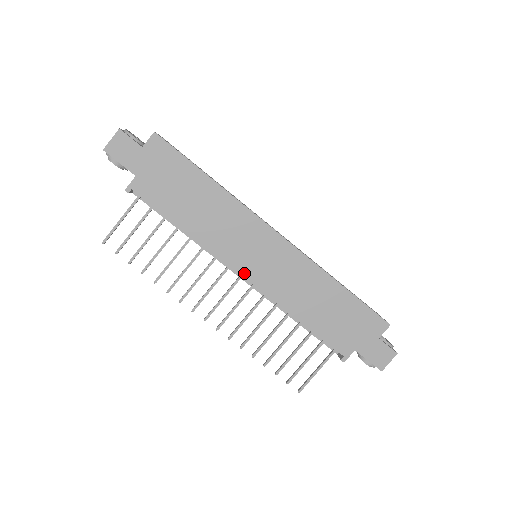
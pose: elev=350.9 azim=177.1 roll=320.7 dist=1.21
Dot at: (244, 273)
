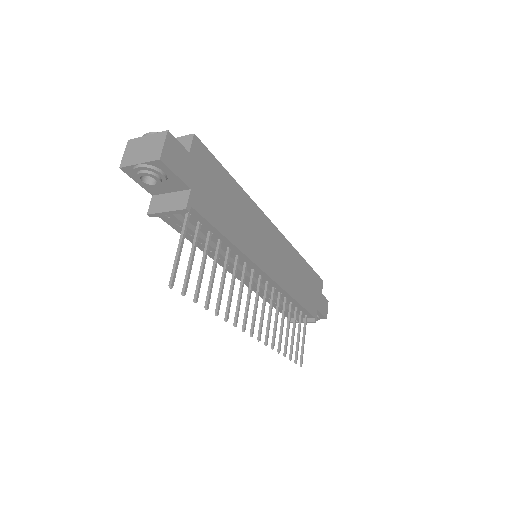
Dot at: (268, 272)
